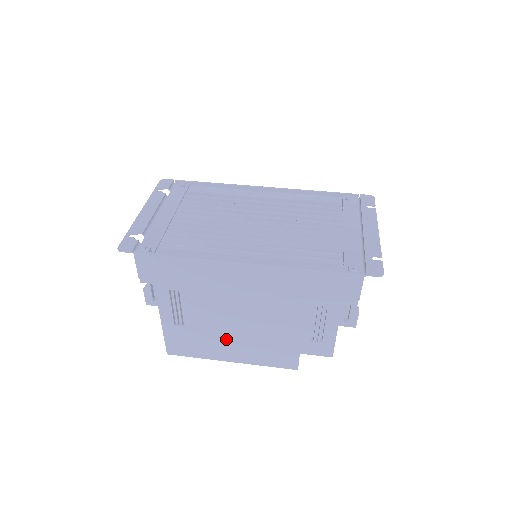
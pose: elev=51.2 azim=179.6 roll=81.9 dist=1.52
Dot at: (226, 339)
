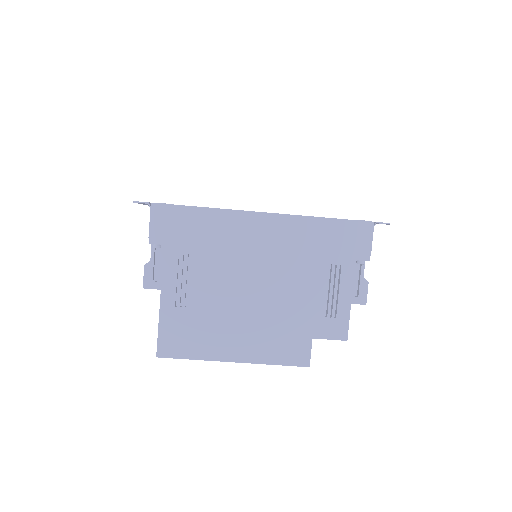
Dot at: (232, 323)
